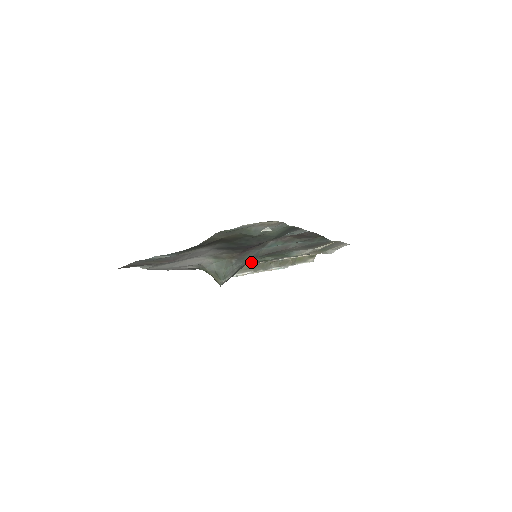
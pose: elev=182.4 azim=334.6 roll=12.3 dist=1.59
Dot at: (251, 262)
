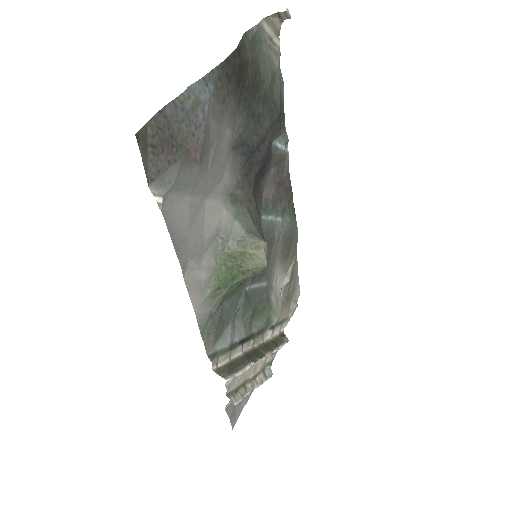
Dot at: (242, 337)
